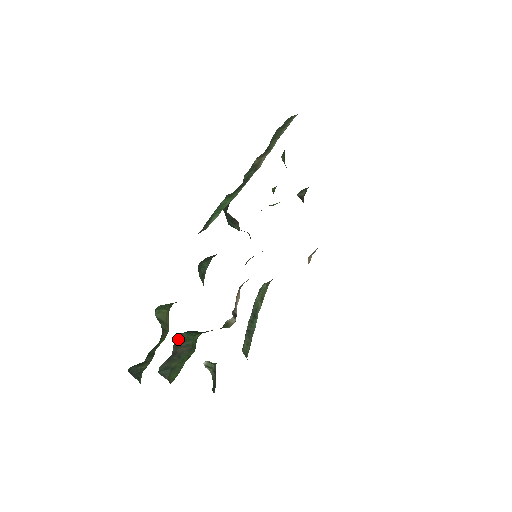
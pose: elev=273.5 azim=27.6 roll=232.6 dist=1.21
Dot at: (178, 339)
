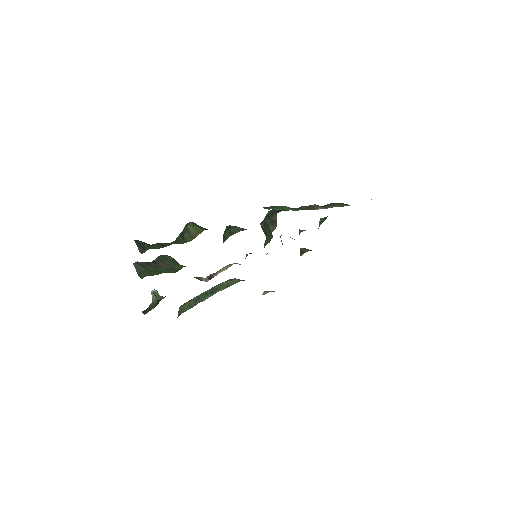
Dot at: (165, 256)
